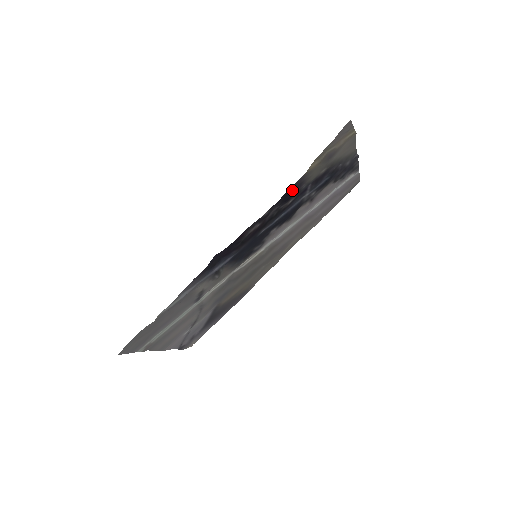
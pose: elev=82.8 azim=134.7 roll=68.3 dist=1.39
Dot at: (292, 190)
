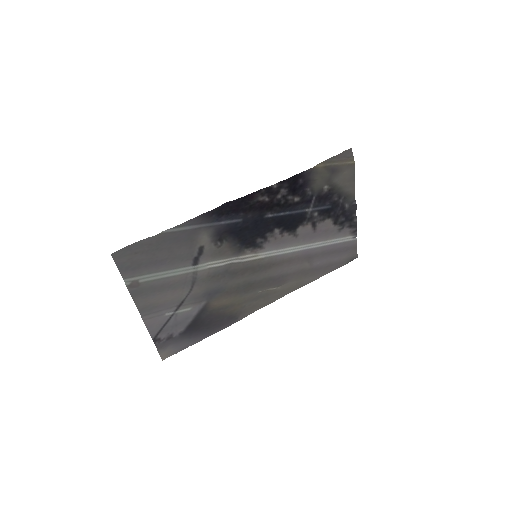
Dot at: (300, 180)
